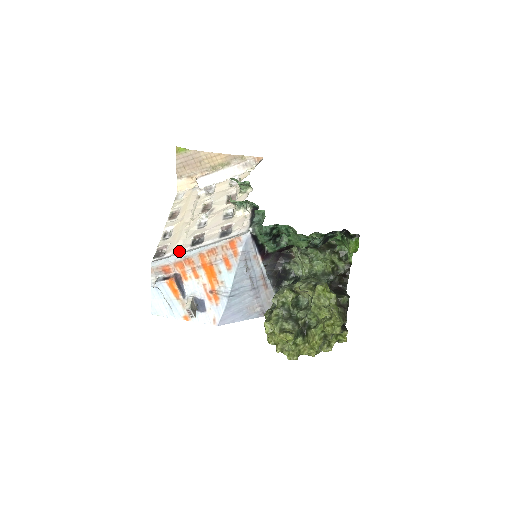
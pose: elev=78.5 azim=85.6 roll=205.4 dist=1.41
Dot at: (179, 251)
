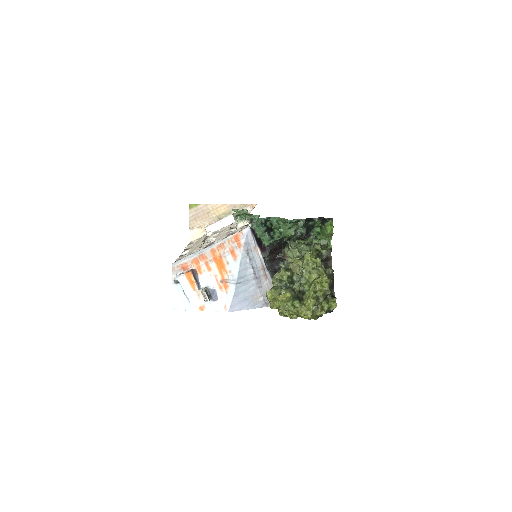
Dot at: (195, 252)
